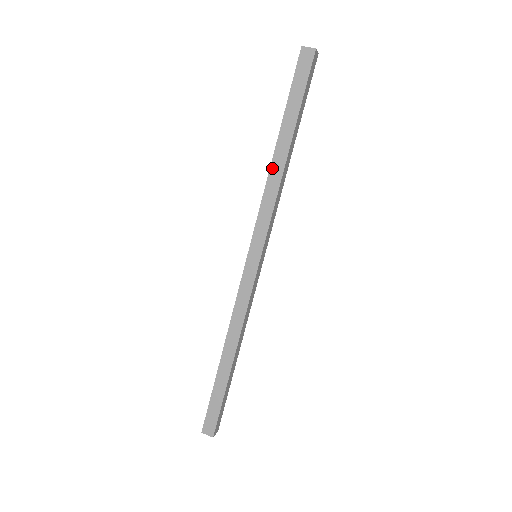
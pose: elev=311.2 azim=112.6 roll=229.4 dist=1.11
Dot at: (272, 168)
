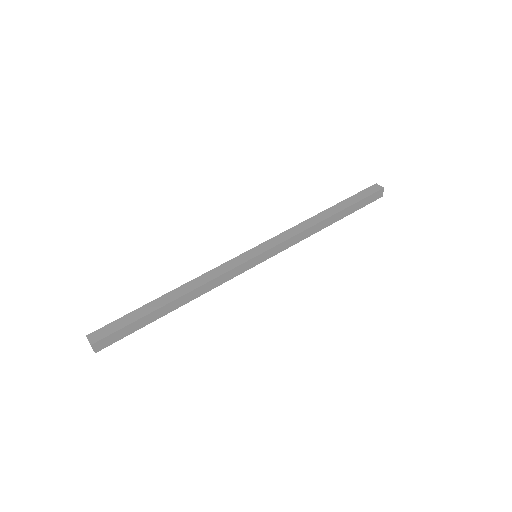
Dot at: (312, 218)
